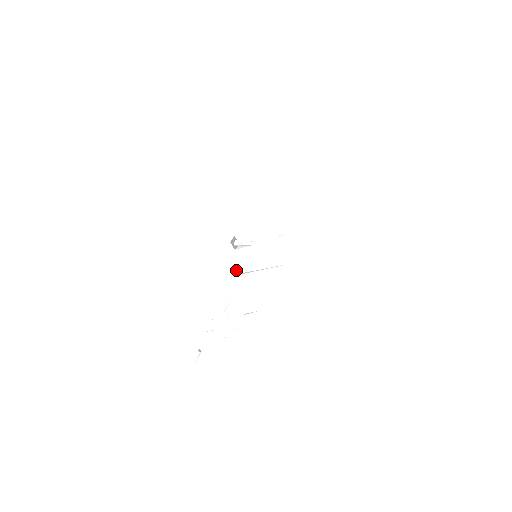
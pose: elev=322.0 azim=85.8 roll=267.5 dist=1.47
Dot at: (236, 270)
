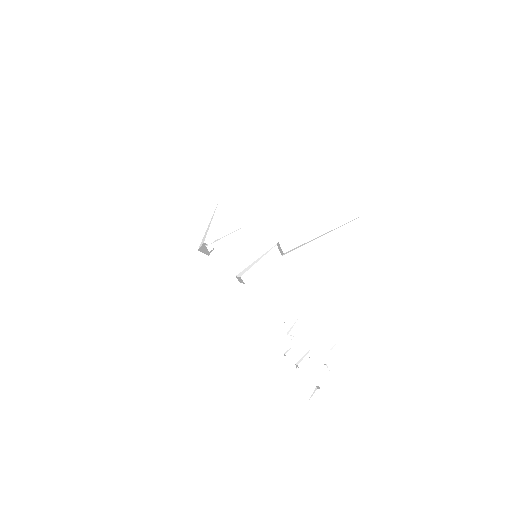
Dot at: occluded
